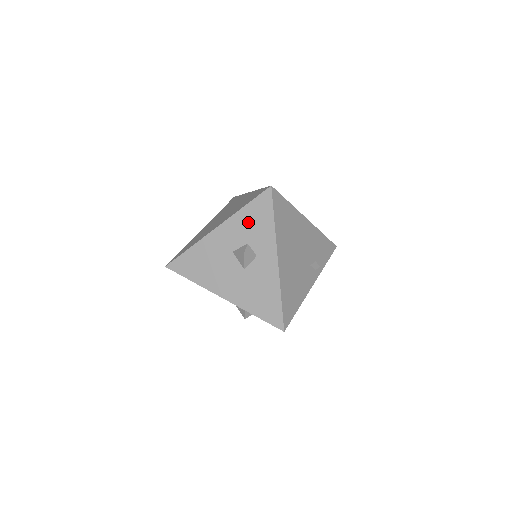
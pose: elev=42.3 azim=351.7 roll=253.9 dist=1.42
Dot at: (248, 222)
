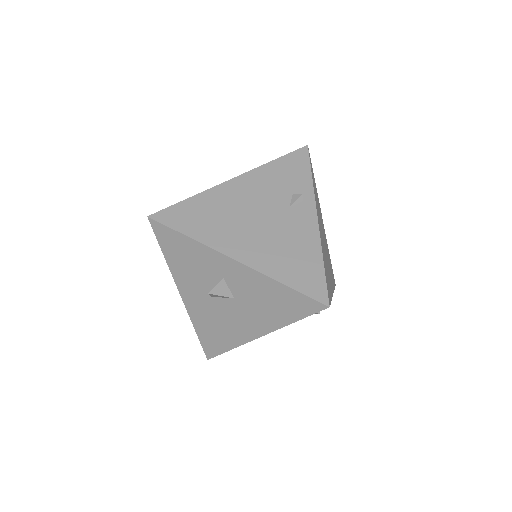
Dot at: (182, 263)
